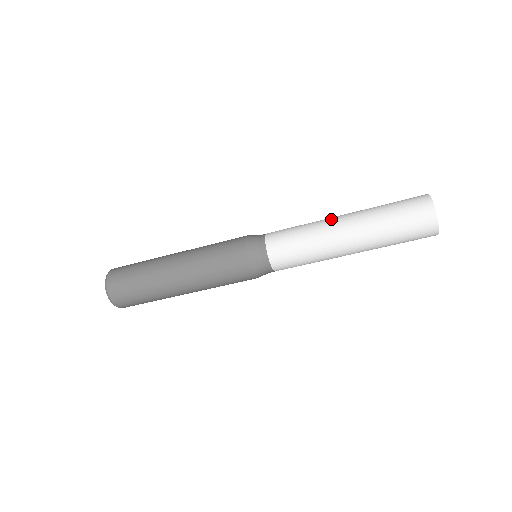
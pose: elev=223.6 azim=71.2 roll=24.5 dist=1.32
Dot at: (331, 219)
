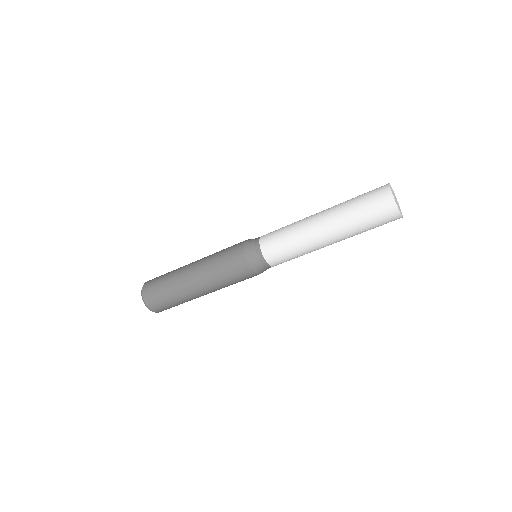
Dot at: (311, 222)
